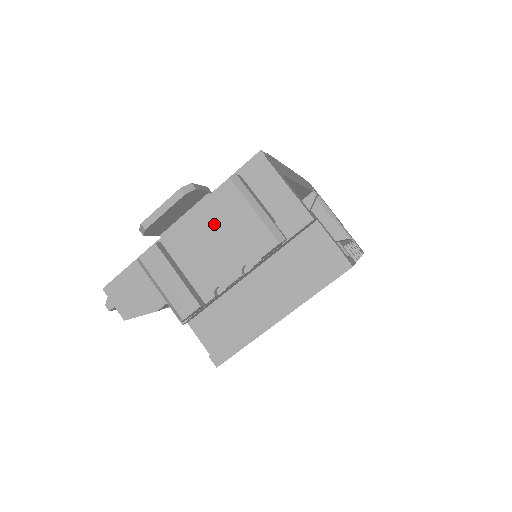
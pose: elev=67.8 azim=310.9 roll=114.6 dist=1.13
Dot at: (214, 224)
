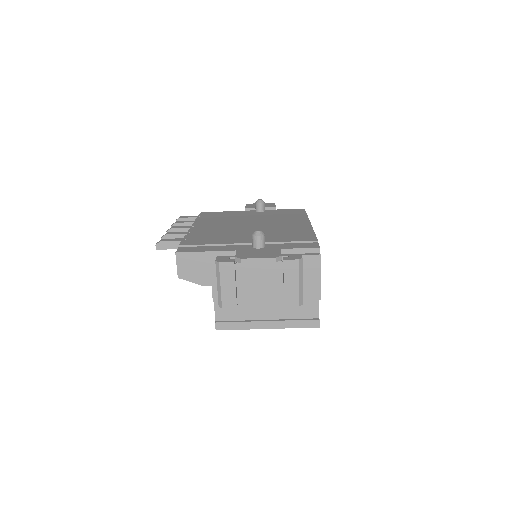
Dot at: (272, 271)
